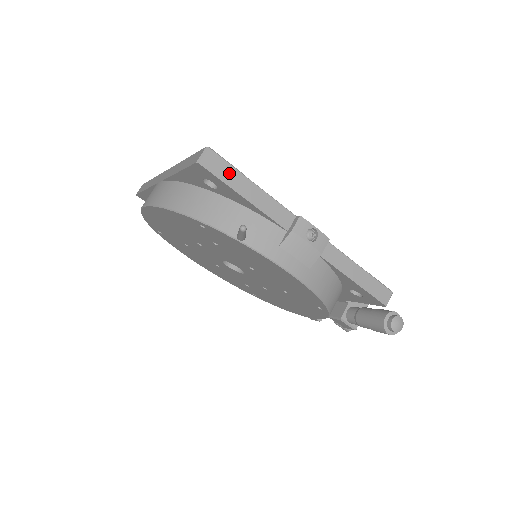
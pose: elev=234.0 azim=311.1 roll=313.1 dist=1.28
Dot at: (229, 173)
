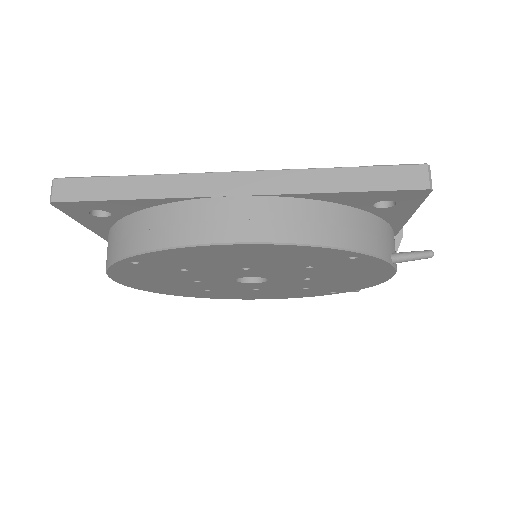
Dot at: occluded
